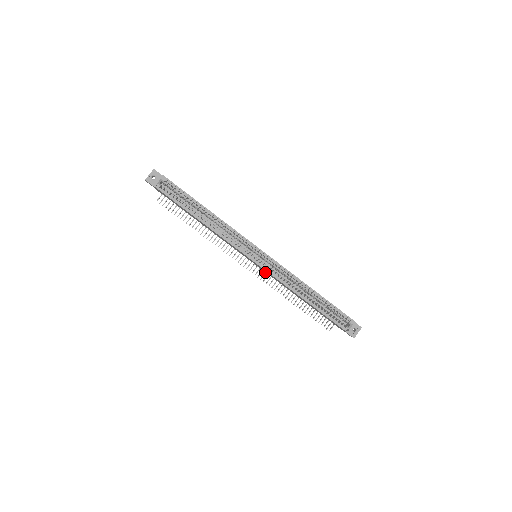
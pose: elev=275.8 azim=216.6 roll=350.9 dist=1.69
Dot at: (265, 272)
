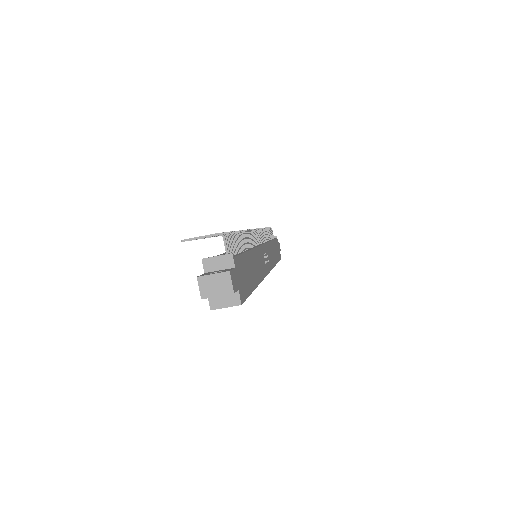
Dot at: occluded
